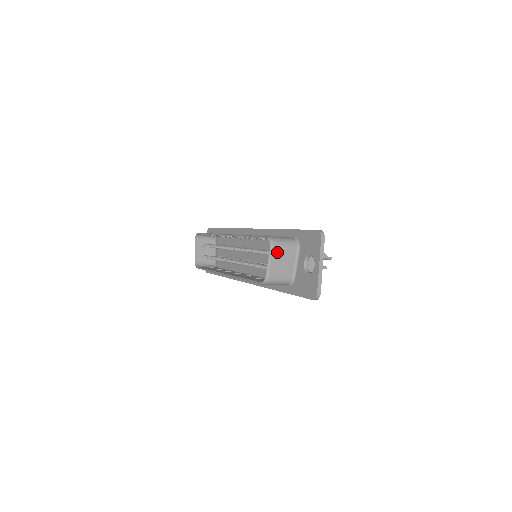
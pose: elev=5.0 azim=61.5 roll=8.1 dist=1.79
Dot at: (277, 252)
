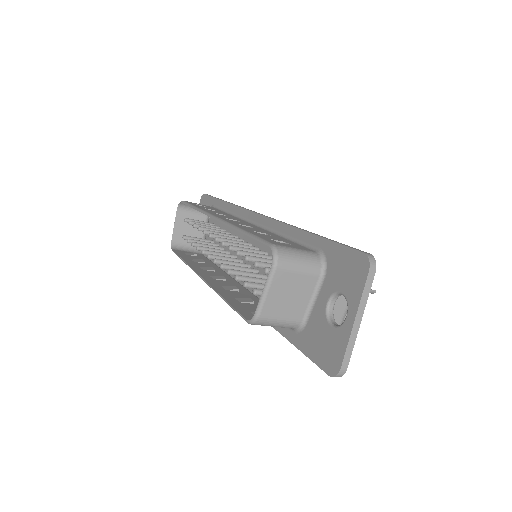
Dot at: (283, 275)
